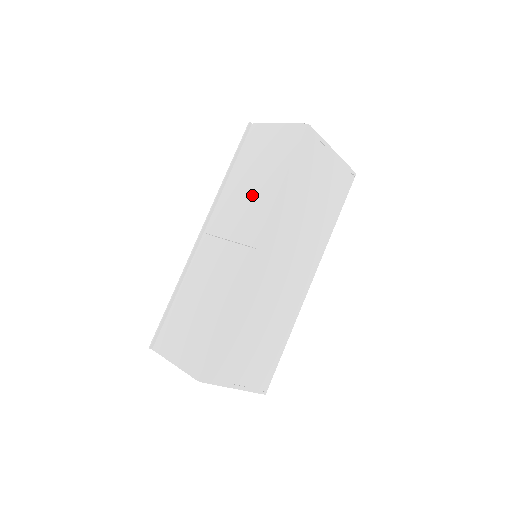
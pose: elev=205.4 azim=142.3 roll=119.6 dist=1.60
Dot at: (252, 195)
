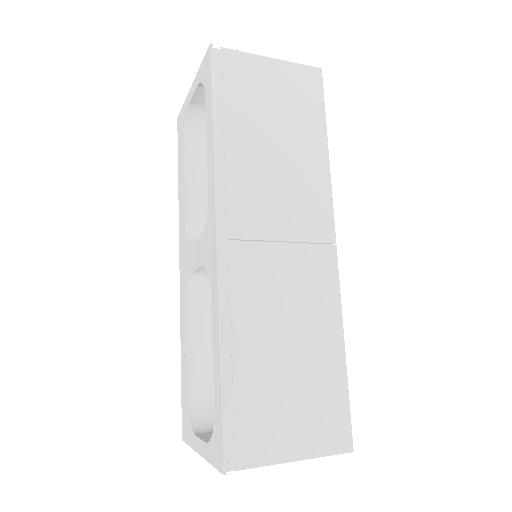
Dot at: (289, 168)
